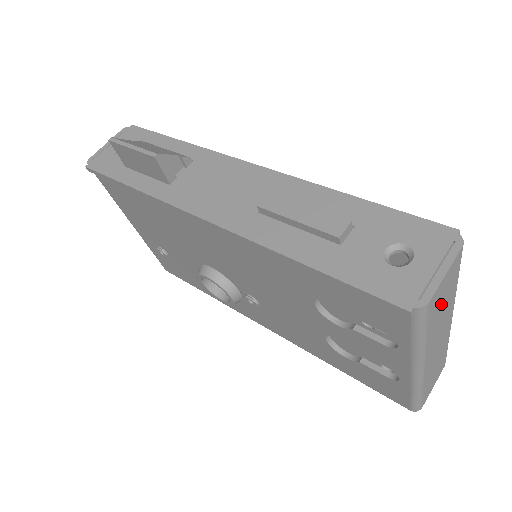
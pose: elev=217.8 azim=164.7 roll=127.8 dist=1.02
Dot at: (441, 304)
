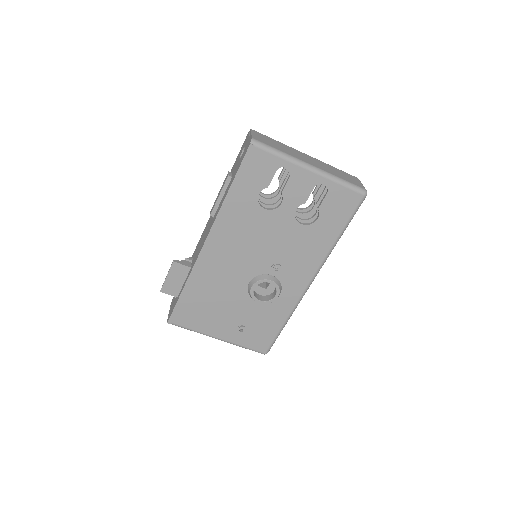
Dot at: (272, 143)
